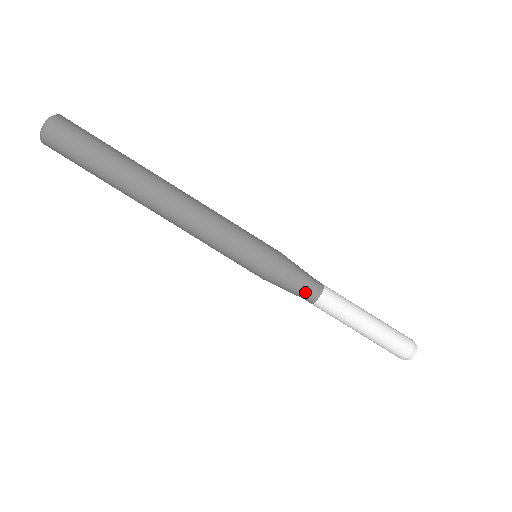
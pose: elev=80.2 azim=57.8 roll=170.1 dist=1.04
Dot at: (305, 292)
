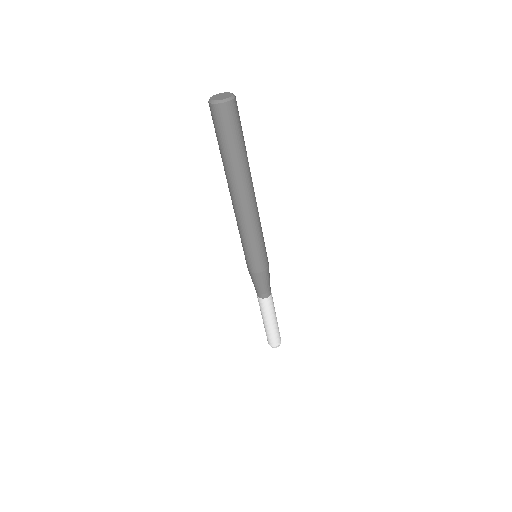
Dot at: (263, 291)
